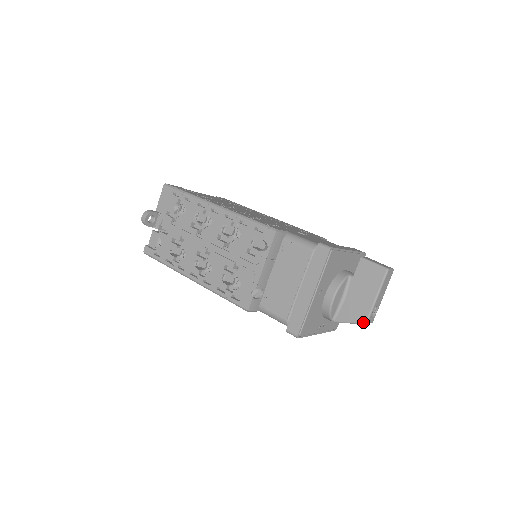
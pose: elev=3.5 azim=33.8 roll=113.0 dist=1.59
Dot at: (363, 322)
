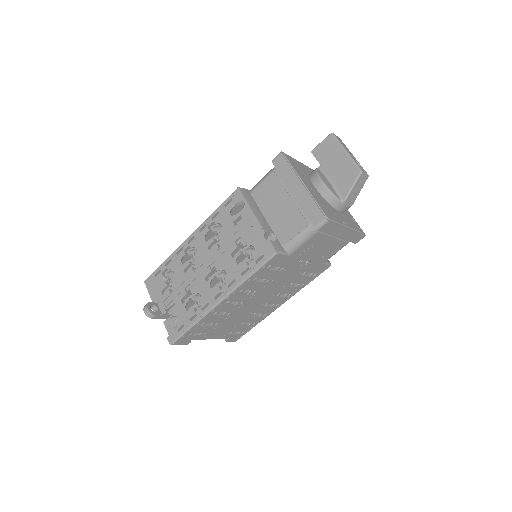
Dot at: (359, 173)
